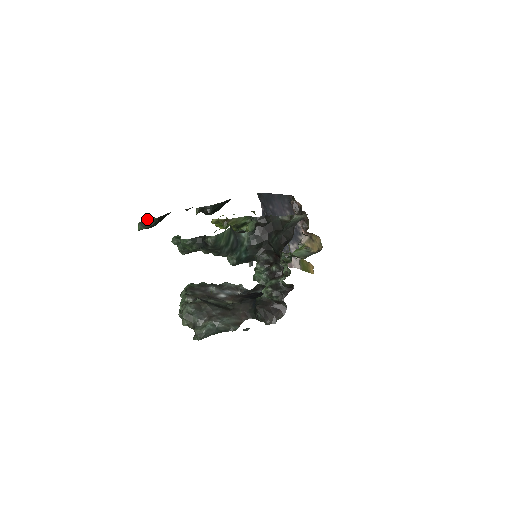
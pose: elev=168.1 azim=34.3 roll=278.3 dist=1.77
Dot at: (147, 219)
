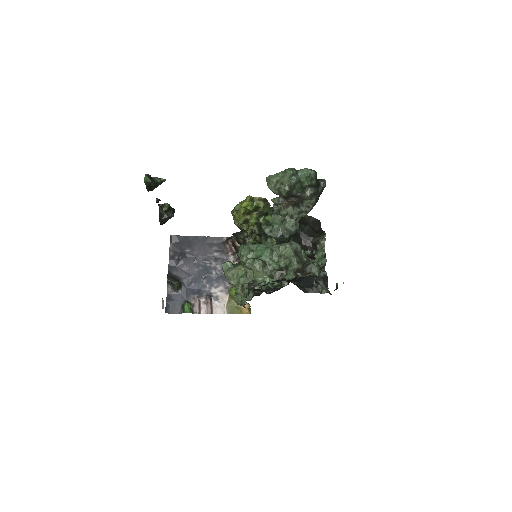
Dot at: occluded
